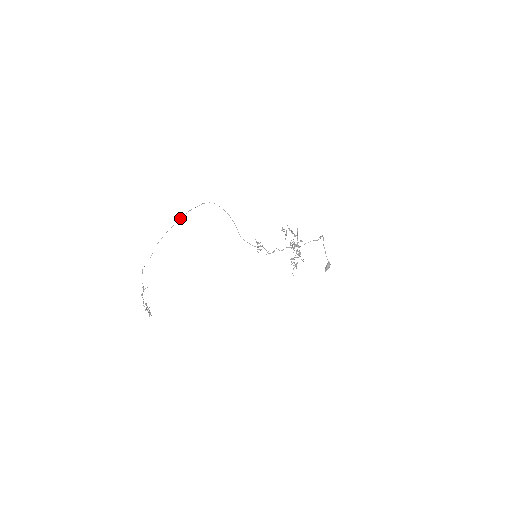
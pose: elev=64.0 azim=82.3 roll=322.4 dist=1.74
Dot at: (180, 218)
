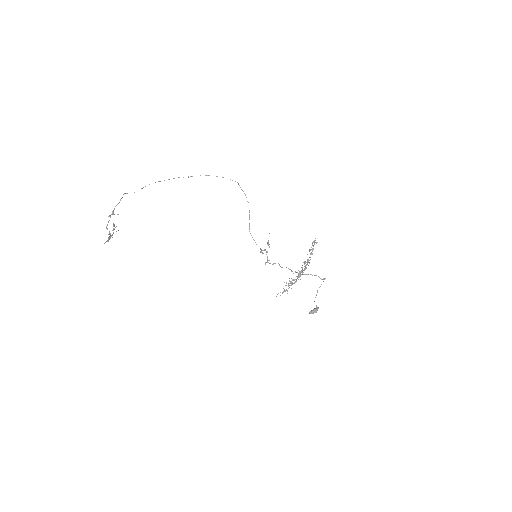
Dot at: occluded
